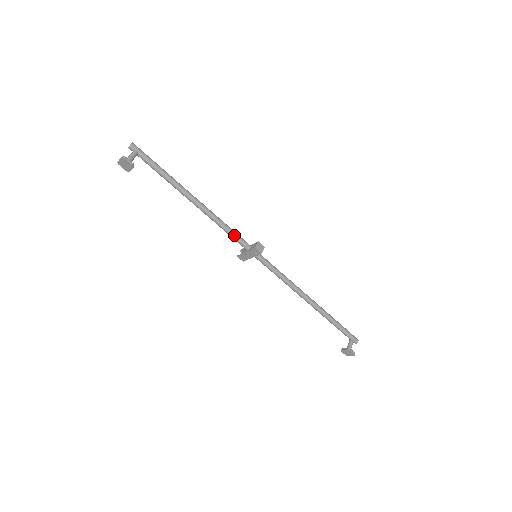
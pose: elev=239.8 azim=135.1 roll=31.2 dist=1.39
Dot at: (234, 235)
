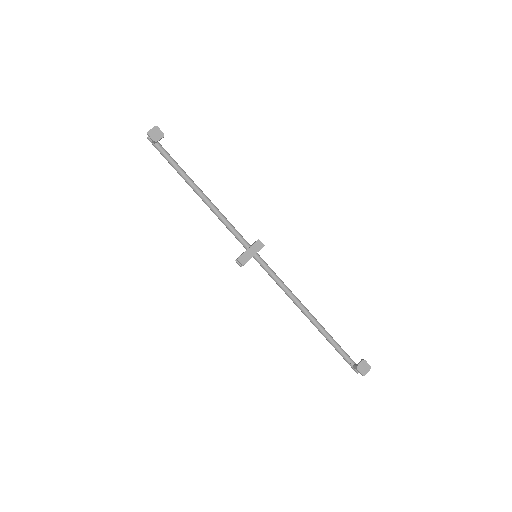
Dot at: (236, 230)
